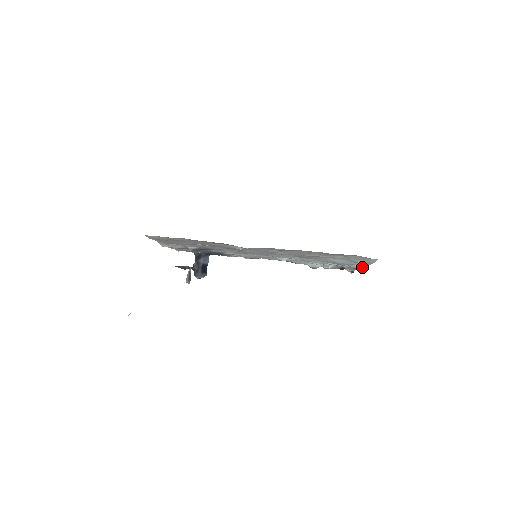
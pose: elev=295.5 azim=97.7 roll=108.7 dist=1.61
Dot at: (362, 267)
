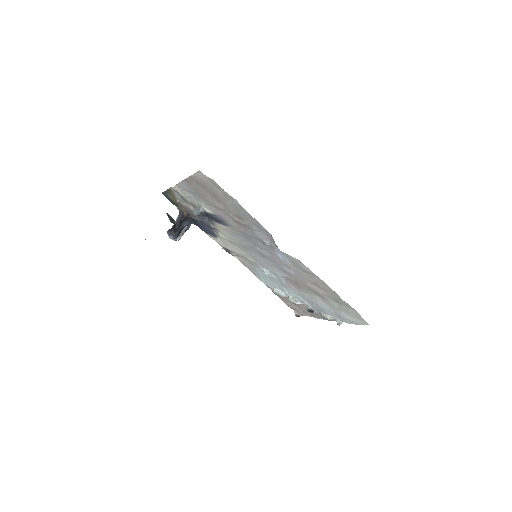
Dot at: (331, 320)
